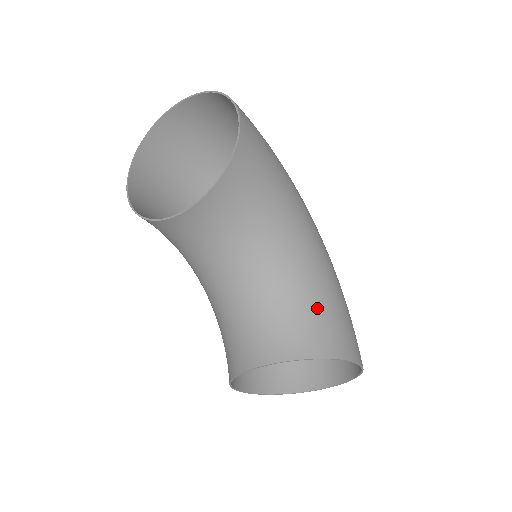
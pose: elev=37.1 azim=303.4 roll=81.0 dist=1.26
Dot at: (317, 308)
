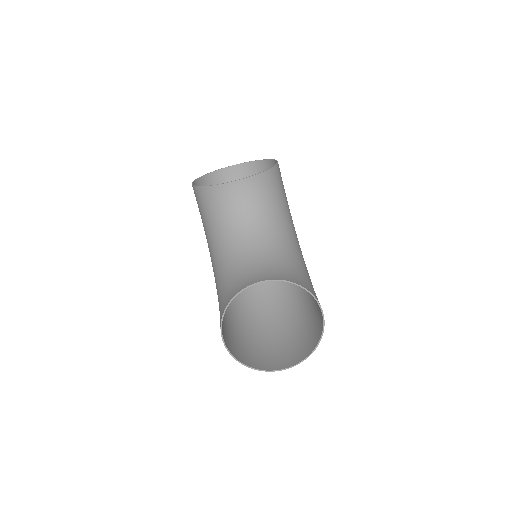
Dot at: (301, 271)
